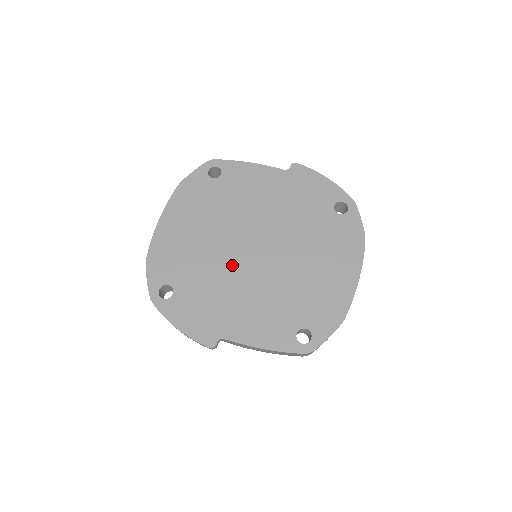
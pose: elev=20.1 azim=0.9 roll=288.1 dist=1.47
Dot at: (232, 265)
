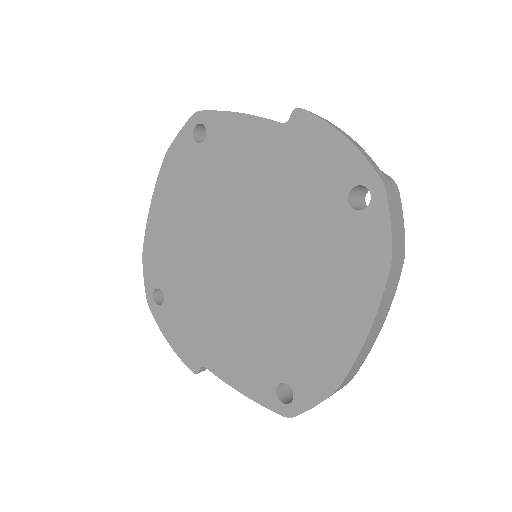
Dot at: (214, 276)
